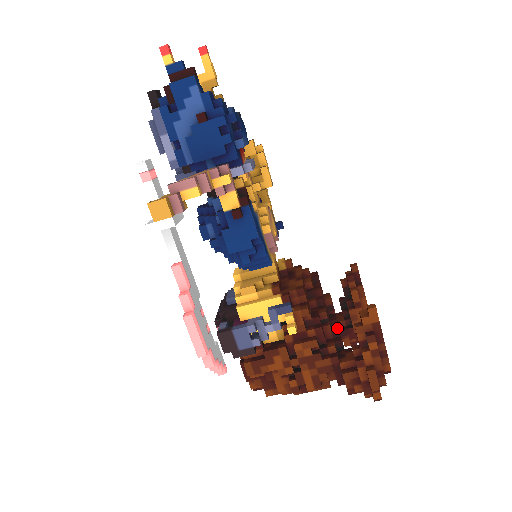
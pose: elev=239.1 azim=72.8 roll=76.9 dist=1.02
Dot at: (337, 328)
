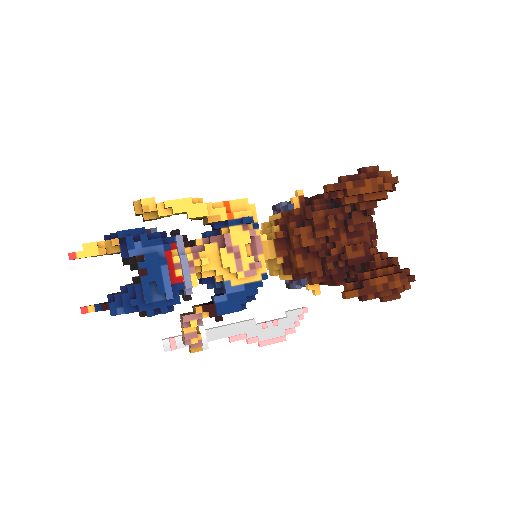
Dot at: (347, 263)
